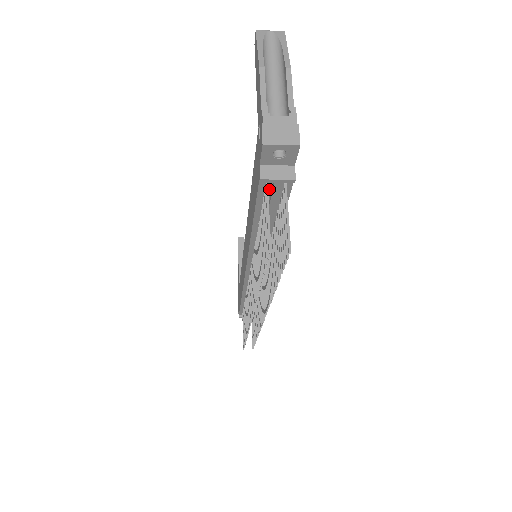
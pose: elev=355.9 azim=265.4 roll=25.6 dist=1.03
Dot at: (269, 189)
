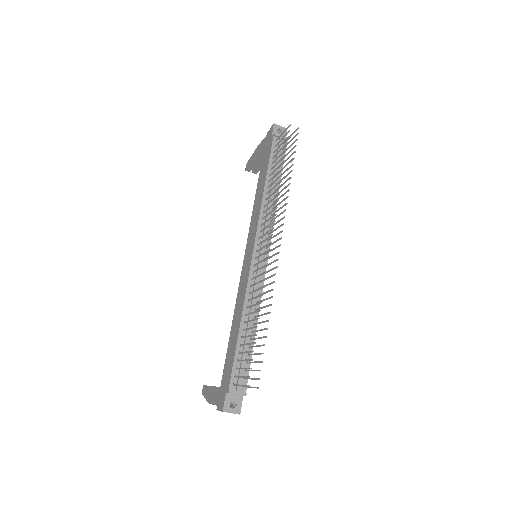
Dot at: (277, 146)
